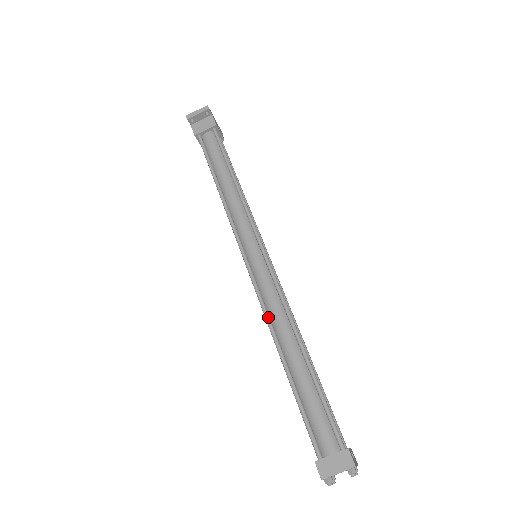
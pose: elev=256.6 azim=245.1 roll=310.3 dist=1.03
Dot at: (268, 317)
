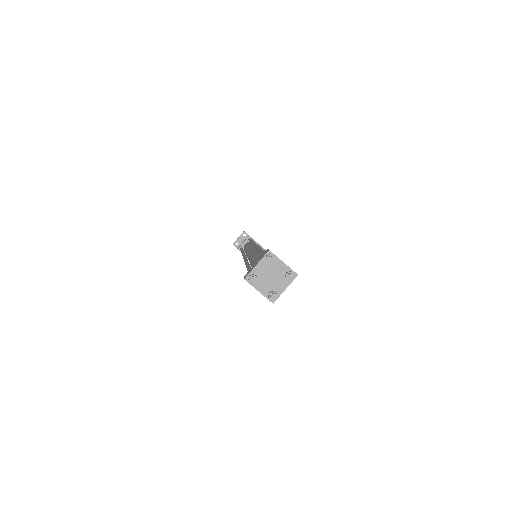
Dot at: (246, 260)
